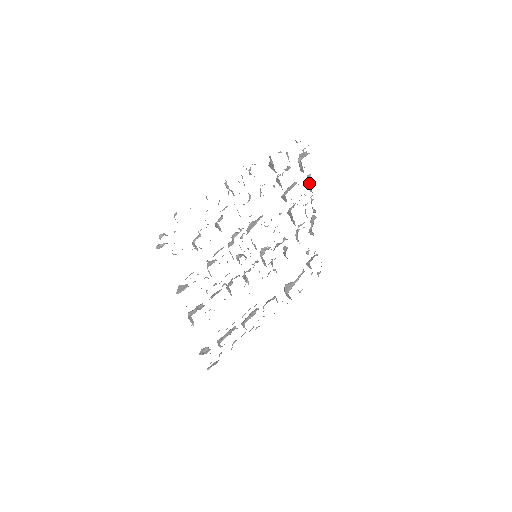
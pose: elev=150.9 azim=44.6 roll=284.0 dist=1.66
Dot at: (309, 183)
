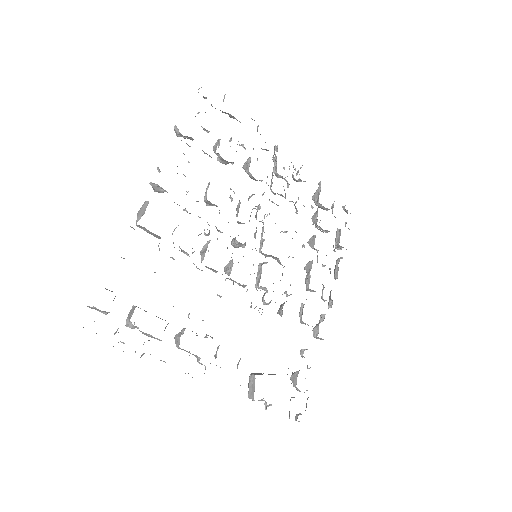
Dot at: (338, 263)
